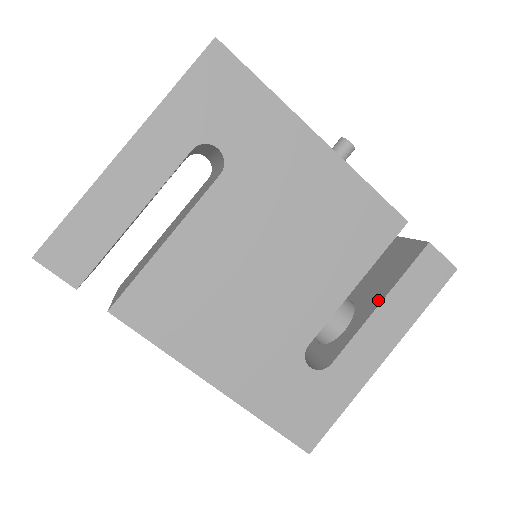
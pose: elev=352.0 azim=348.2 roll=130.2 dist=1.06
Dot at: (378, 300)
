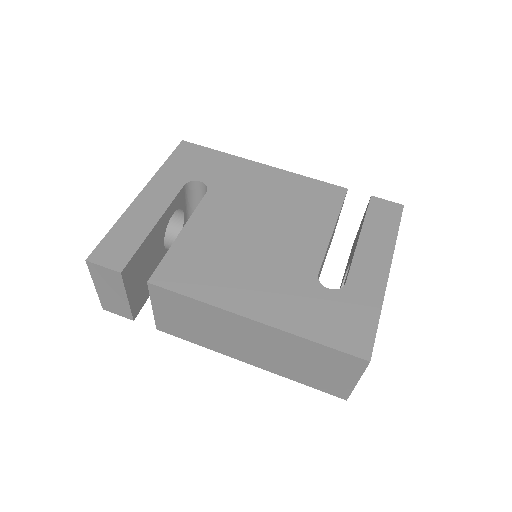
Dot at: (358, 238)
